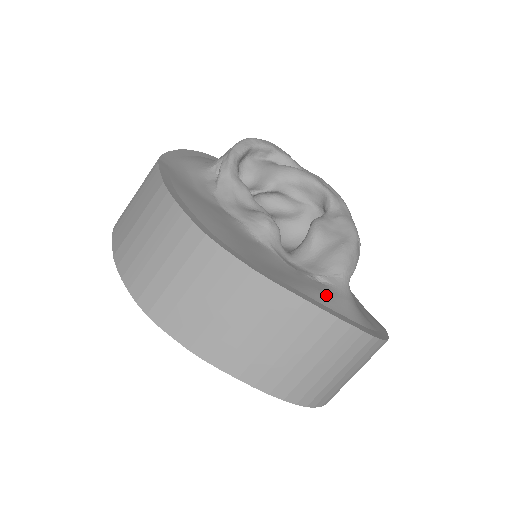
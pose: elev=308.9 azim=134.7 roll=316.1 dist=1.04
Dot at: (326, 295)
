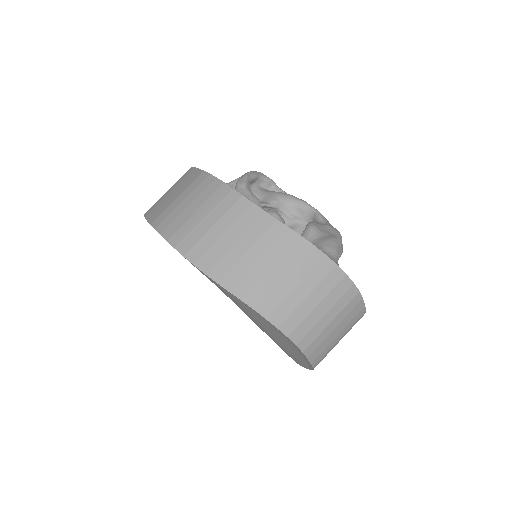
Dot at: occluded
